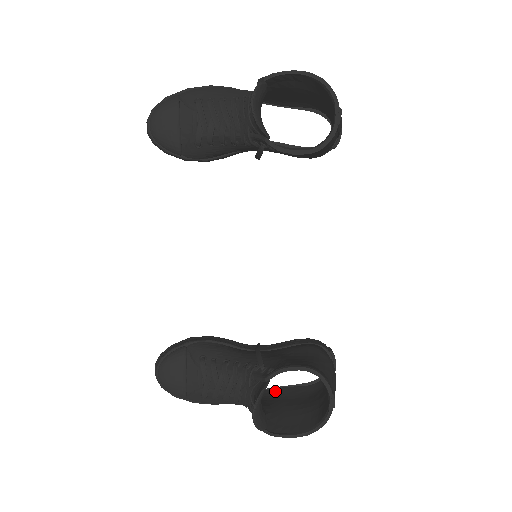
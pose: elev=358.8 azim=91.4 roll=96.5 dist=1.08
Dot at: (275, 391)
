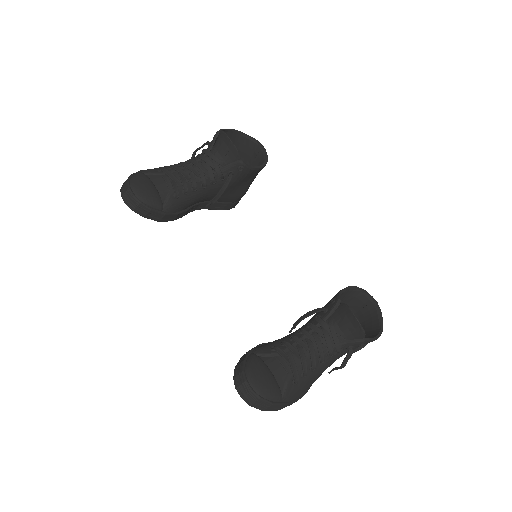
Dot at: occluded
